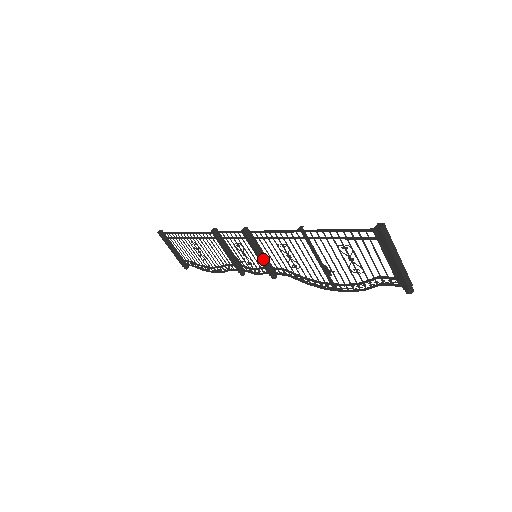
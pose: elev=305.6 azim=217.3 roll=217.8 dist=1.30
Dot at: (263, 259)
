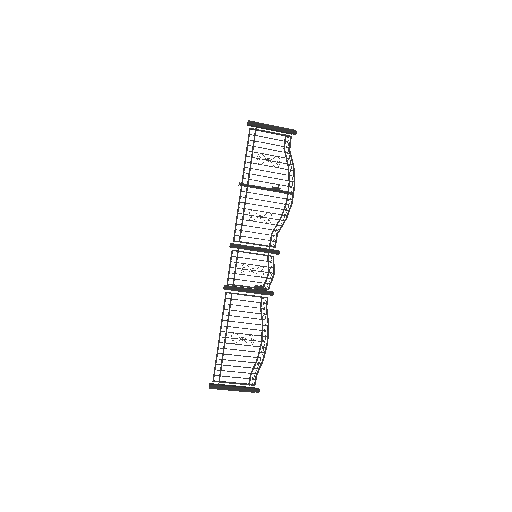
Dot at: (259, 248)
